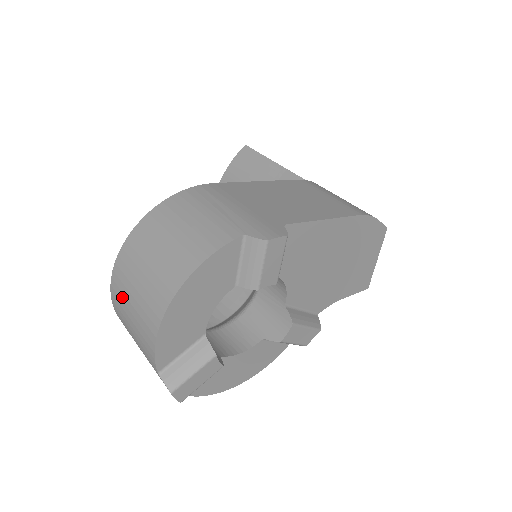
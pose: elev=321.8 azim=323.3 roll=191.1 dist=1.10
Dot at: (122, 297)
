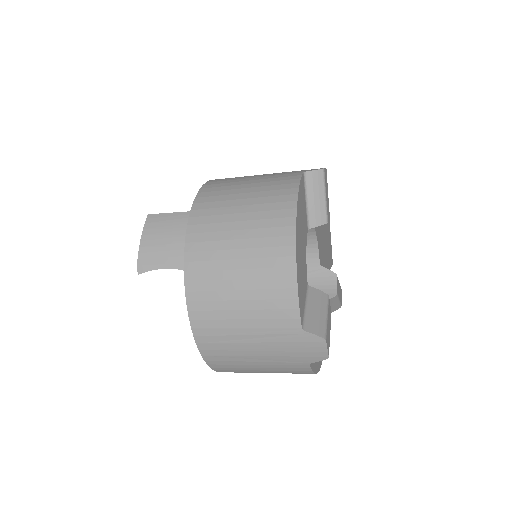
Dot at: (215, 286)
